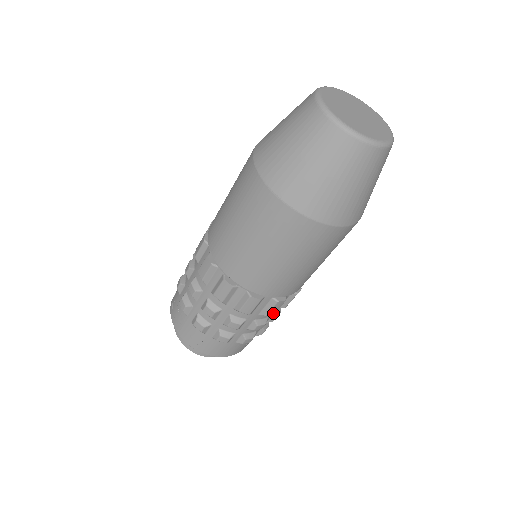
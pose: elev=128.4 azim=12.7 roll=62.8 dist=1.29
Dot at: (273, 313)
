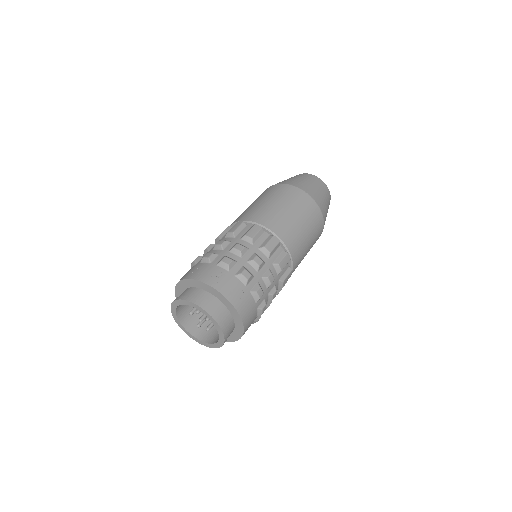
Dot at: (284, 284)
